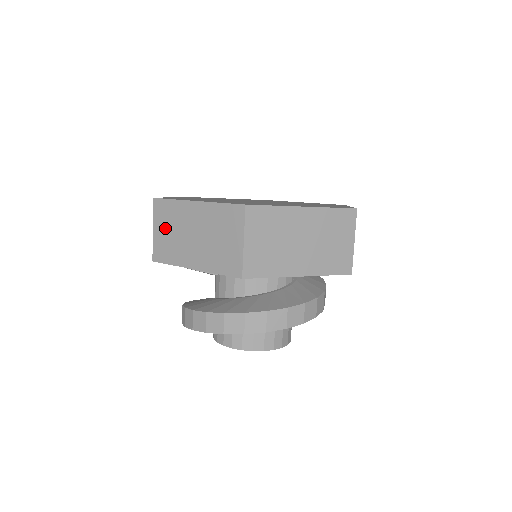
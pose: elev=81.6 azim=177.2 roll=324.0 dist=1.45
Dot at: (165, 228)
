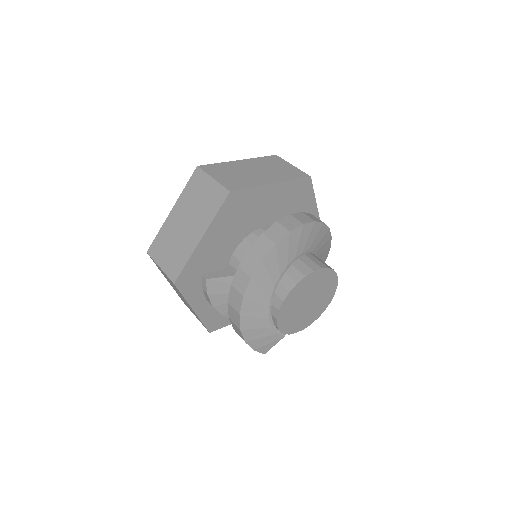
Dot at: (166, 252)
